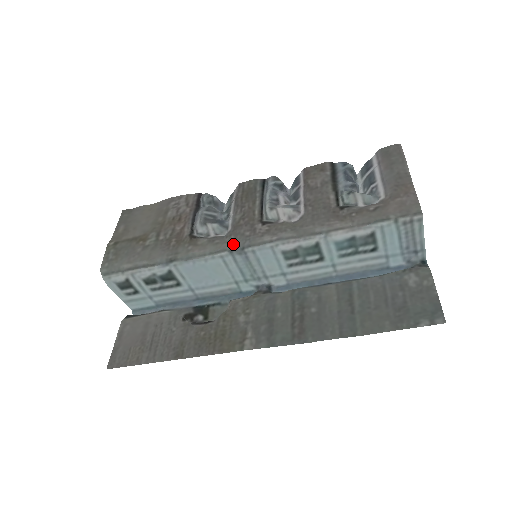
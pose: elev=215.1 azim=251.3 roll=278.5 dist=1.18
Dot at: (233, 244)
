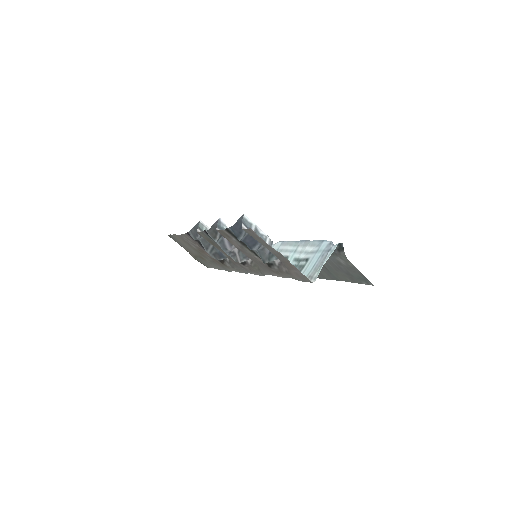
Dot at: (244, 271)
